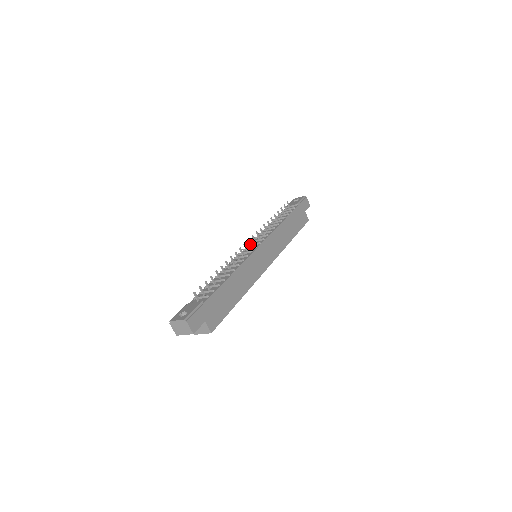
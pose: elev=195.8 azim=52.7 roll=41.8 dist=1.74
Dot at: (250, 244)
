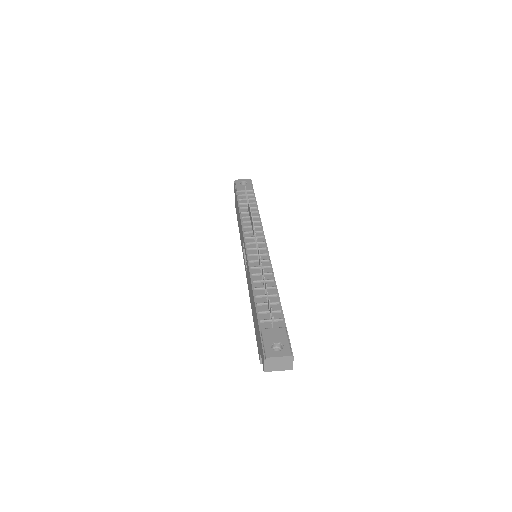
Dot at: occluded
